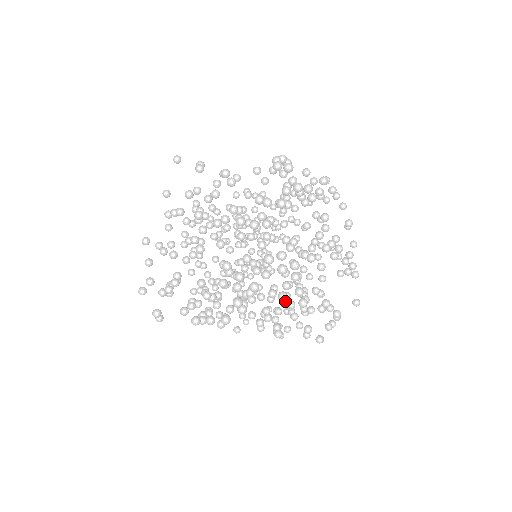
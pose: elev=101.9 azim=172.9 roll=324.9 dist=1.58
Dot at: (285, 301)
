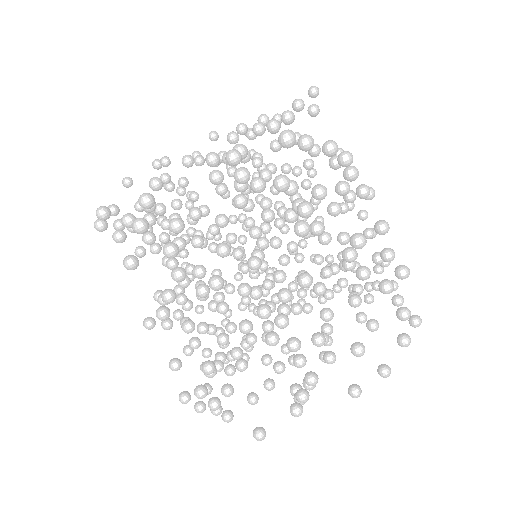
Dot at: (243, 341)
